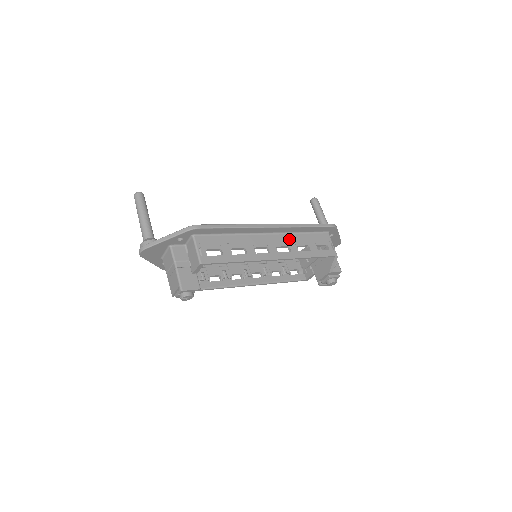
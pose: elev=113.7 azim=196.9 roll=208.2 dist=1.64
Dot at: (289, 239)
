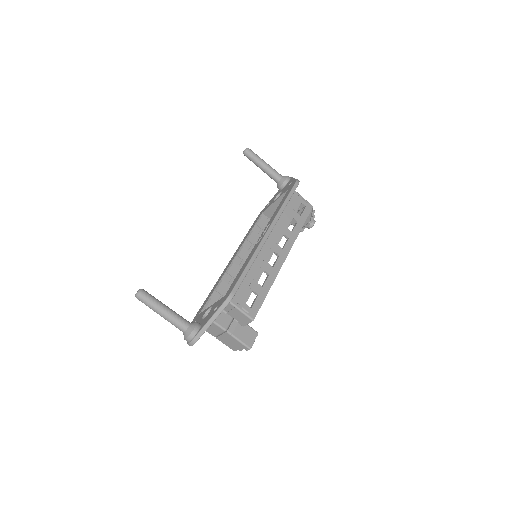
Dot at: (279, 227)
